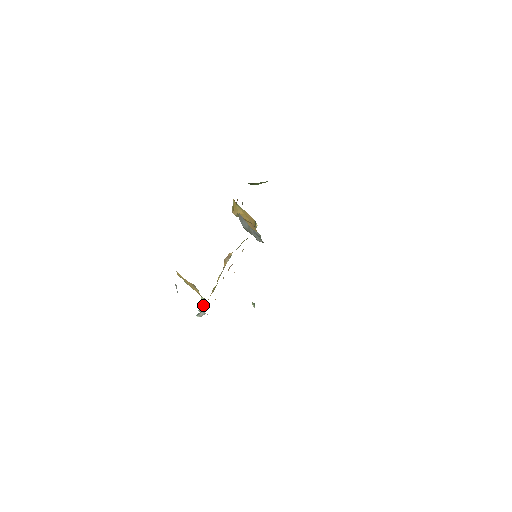
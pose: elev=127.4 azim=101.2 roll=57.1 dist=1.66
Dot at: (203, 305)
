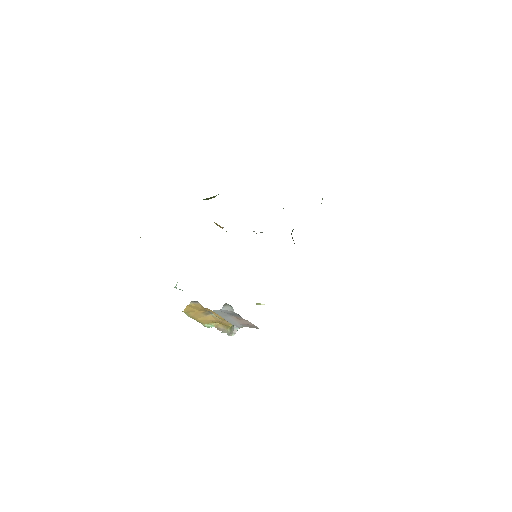
Dot at: (220, 327)
